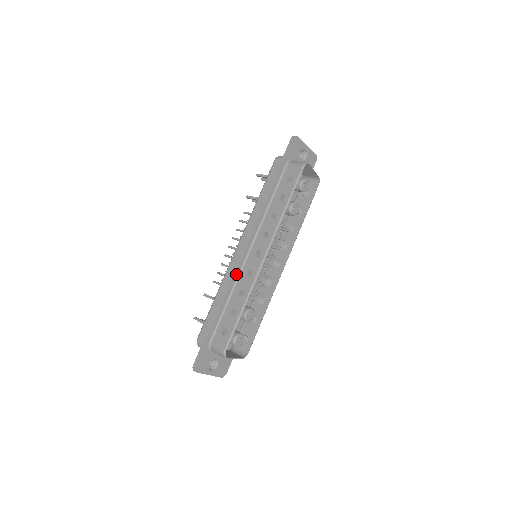
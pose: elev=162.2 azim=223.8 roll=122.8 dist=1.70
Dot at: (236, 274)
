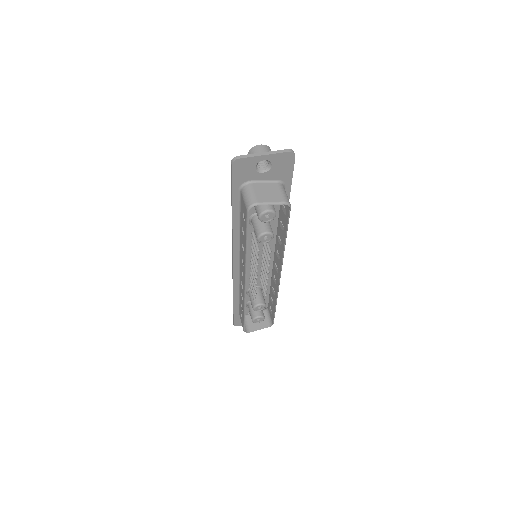
Dot at: (235, 279)
